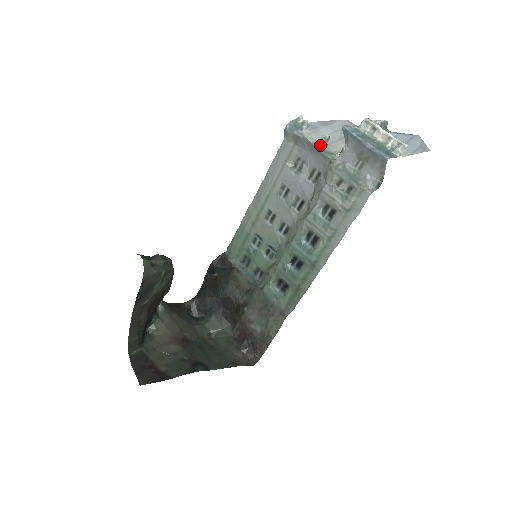
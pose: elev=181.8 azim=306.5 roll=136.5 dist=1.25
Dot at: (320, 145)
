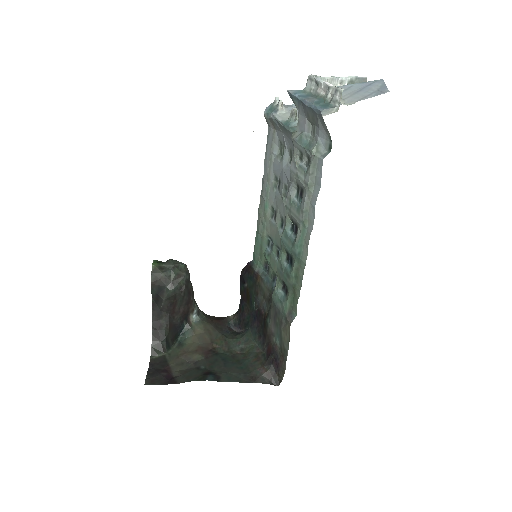
Dot at: (287, 121)
